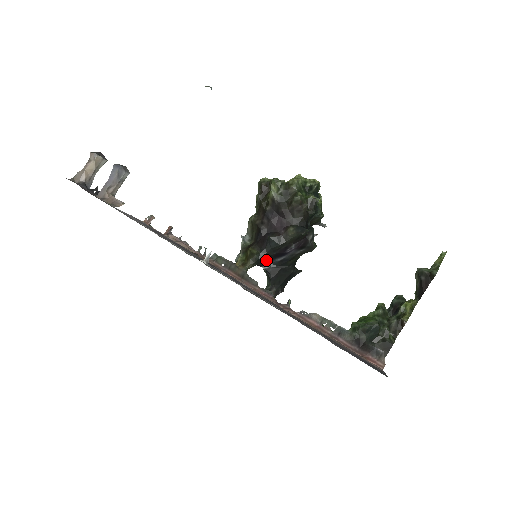
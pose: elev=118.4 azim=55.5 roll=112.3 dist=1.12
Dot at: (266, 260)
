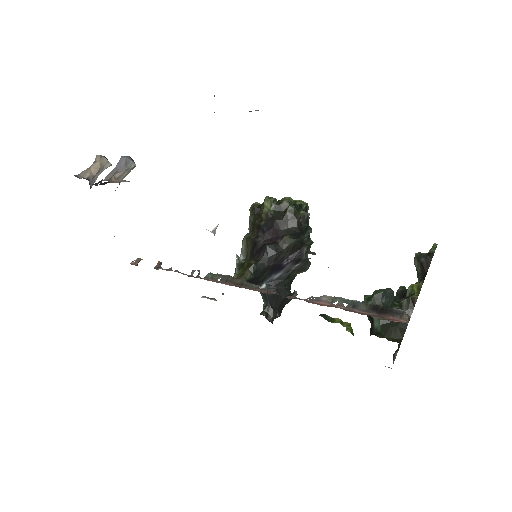
Dot at: (263, 273)
